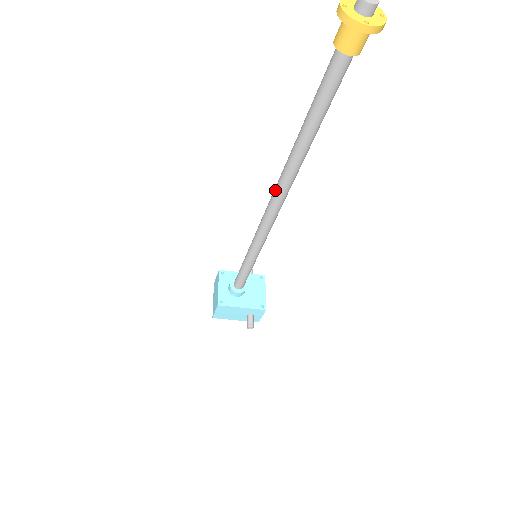
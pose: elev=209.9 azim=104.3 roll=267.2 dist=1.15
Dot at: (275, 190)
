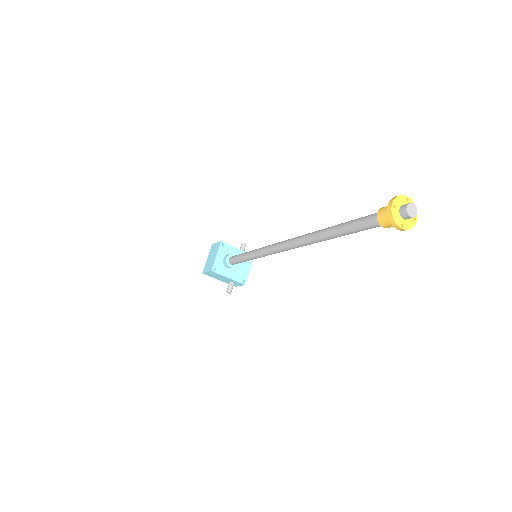
Dot at: (293, 241)
